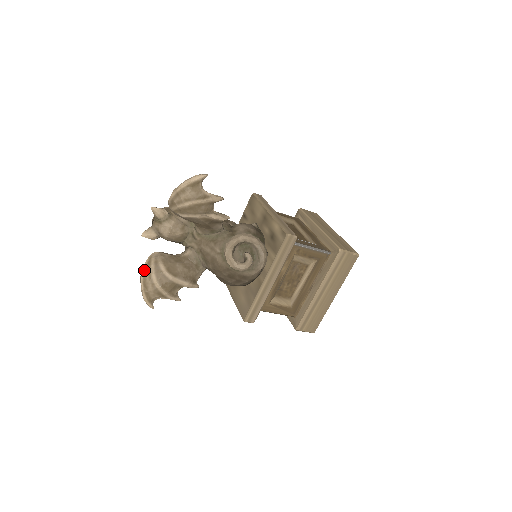
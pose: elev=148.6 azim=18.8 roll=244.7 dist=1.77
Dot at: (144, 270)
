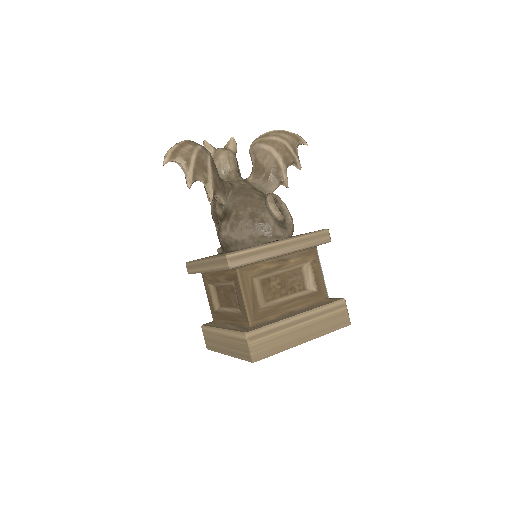
Dot at: (193, 141)
